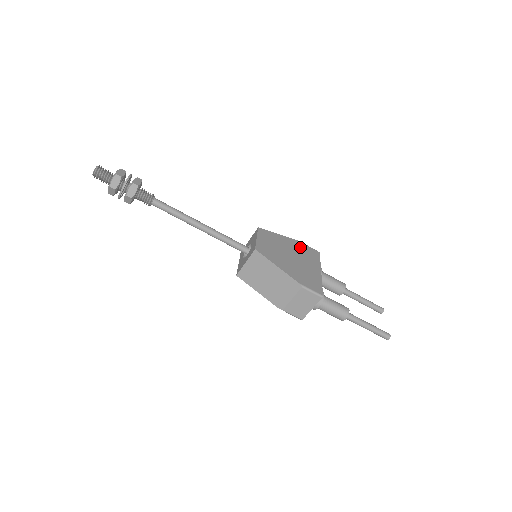
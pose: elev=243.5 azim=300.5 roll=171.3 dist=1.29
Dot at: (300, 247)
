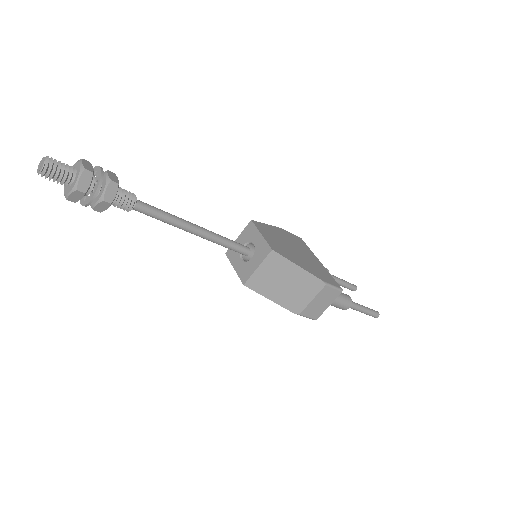
Dot at: (289, 236)
